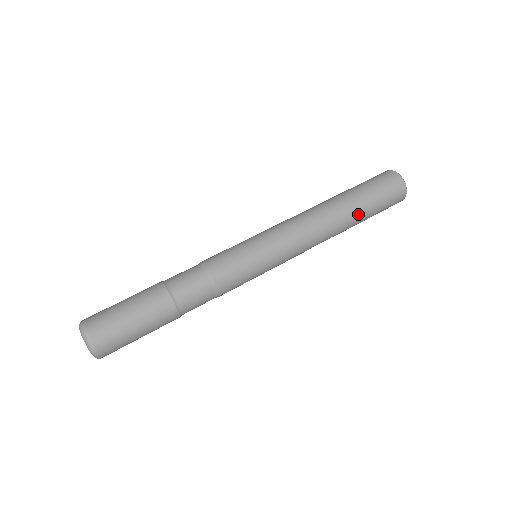
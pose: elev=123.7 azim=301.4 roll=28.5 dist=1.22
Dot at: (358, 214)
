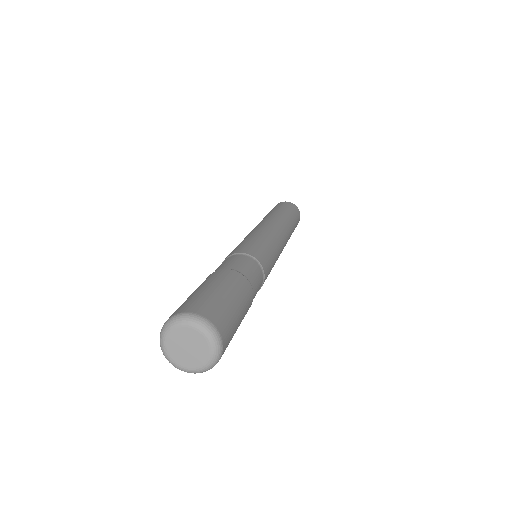
Dot at: occluded
